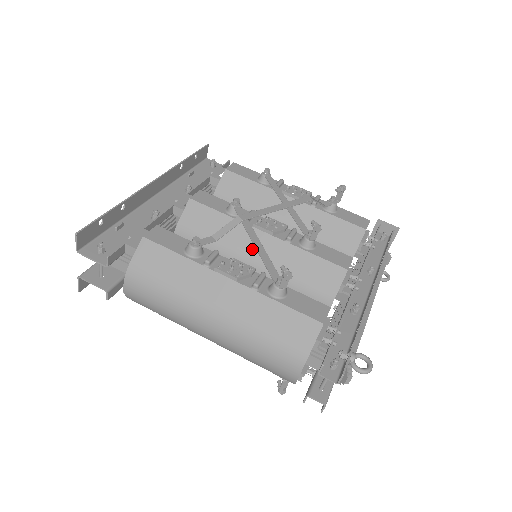
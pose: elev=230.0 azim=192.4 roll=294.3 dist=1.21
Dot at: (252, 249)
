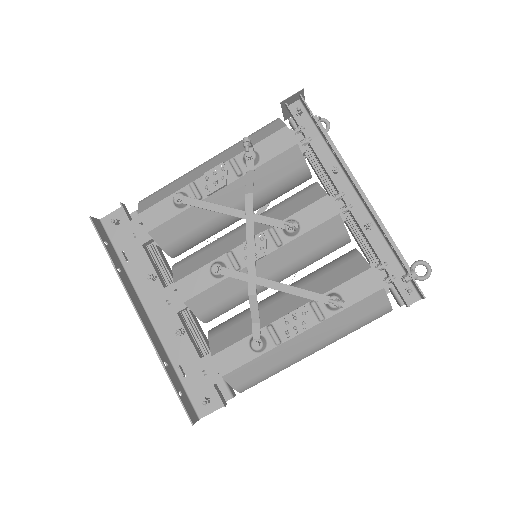
Dot at: (264, 275)
